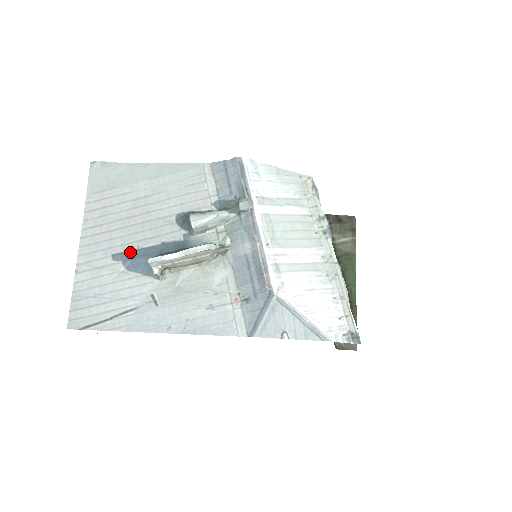
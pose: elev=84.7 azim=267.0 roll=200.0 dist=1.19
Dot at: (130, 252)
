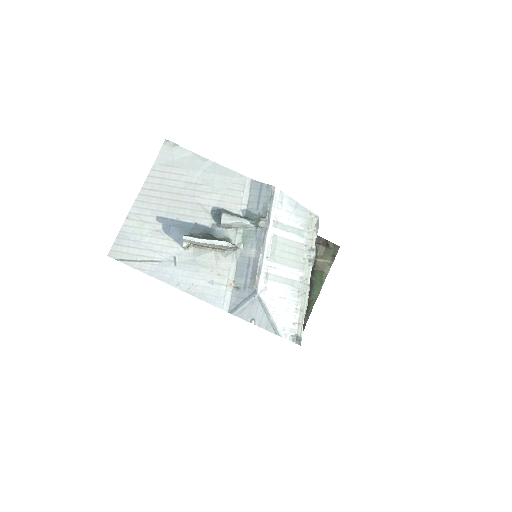
Dot at: (170, 220)
